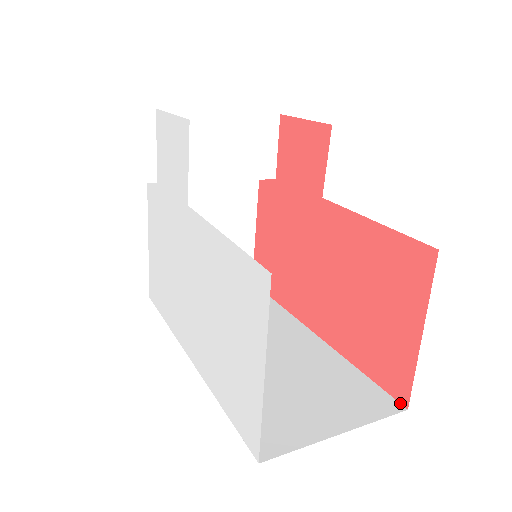
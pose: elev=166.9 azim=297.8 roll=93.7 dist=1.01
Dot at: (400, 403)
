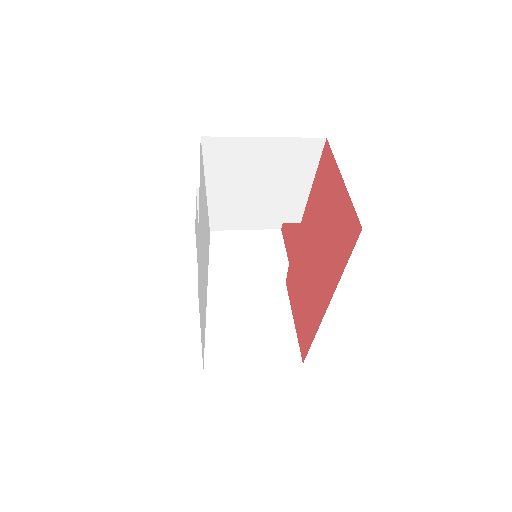
Dot at: occluded
